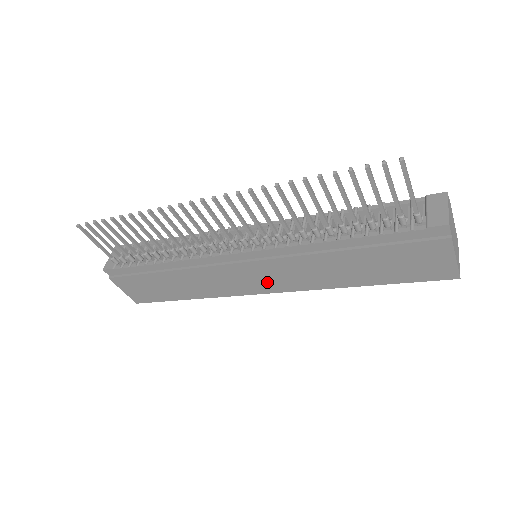
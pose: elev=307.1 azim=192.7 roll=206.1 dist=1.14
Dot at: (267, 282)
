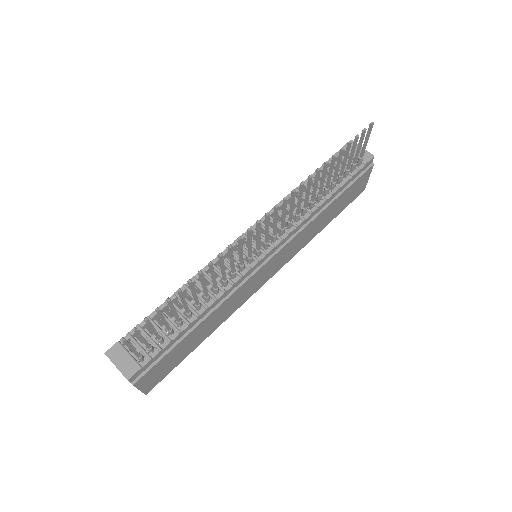
Dot at: (272, 270)
